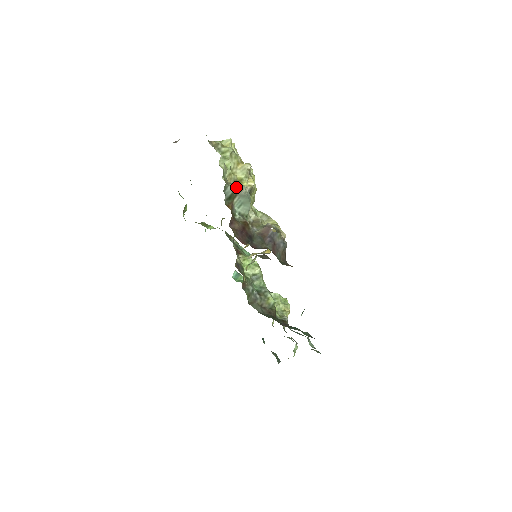
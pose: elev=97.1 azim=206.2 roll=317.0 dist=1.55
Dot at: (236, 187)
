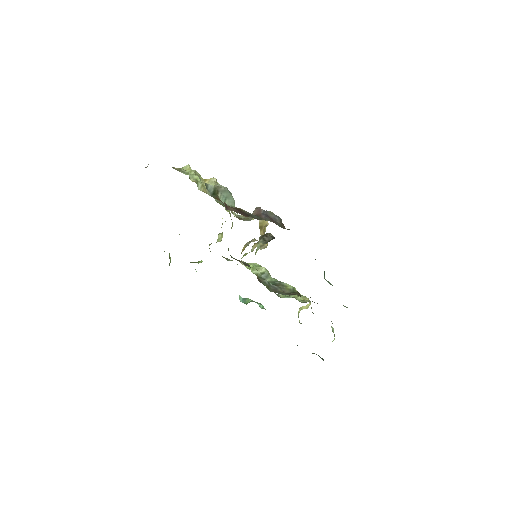
Dot at: (215, 185)
